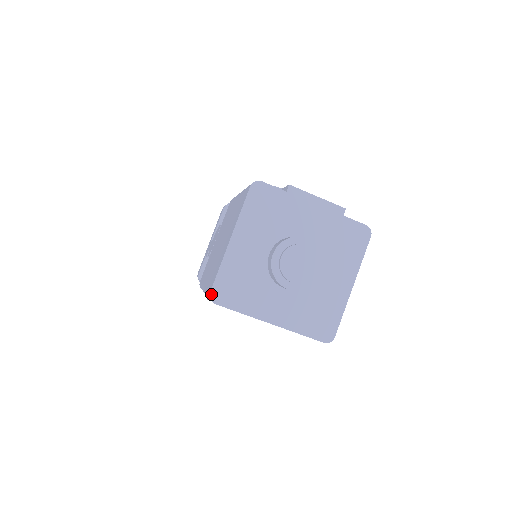
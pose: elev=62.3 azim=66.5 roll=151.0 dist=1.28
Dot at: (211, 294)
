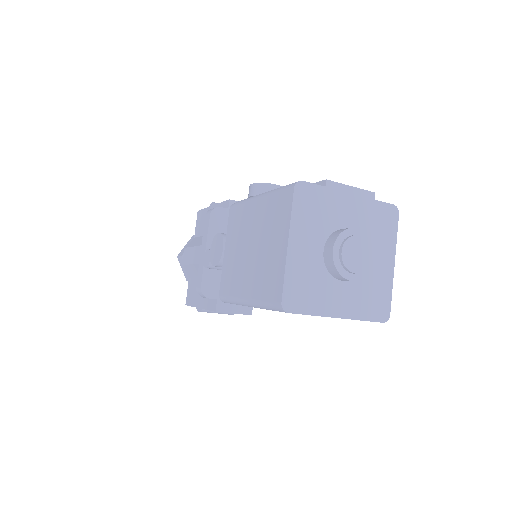
Dot at: (282, 304)
